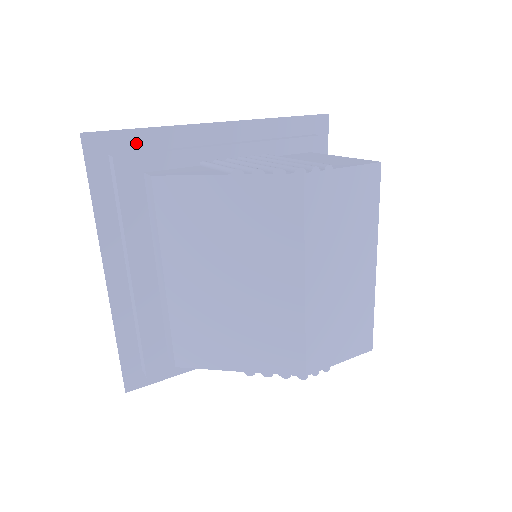
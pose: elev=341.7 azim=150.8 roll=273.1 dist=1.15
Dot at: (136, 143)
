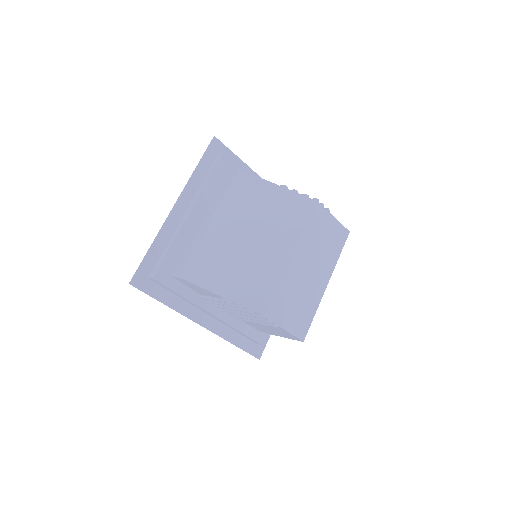
Dot at: occluded
